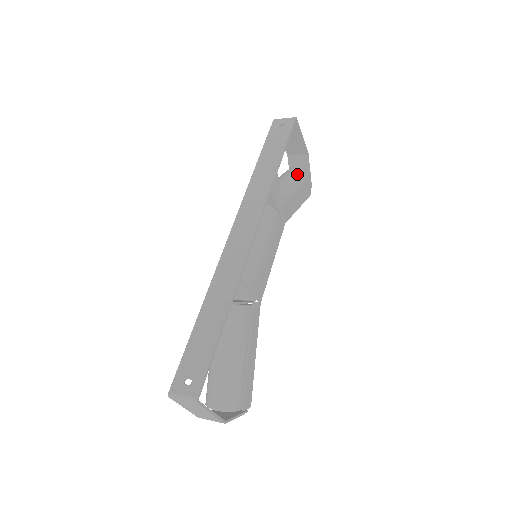
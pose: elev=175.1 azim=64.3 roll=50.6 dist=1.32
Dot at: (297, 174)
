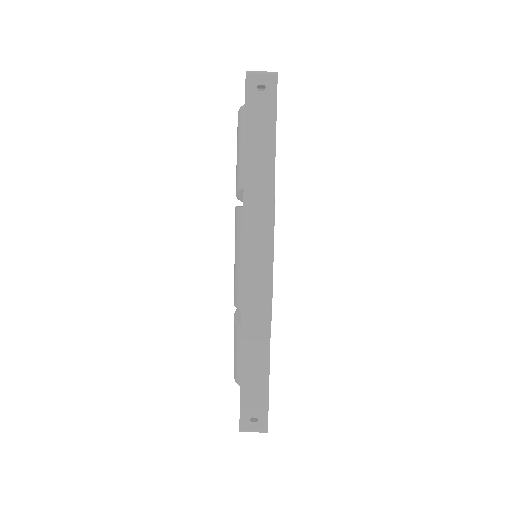
Dot at: occluded
